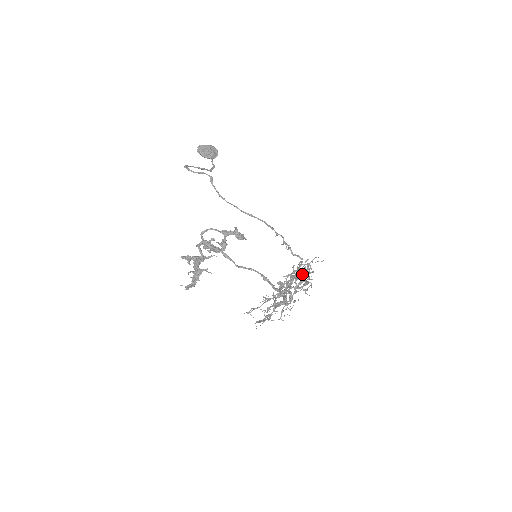
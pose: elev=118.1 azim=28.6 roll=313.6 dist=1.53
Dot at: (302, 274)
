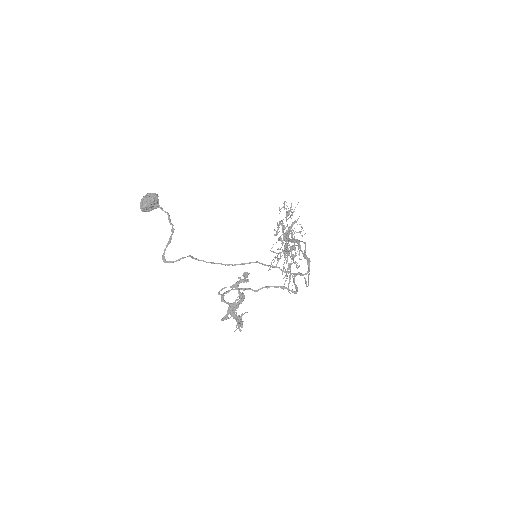
Dot at: (296, 242)
